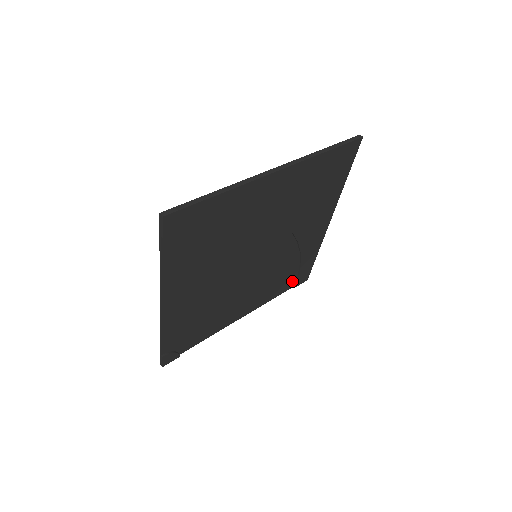
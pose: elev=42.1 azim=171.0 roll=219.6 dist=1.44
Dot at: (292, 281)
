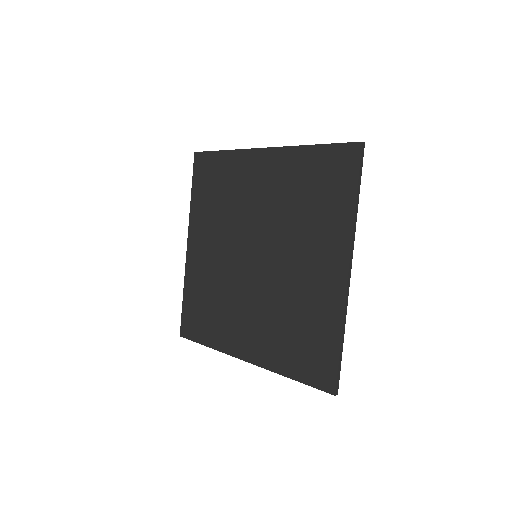
Dot at: (202, 178)
